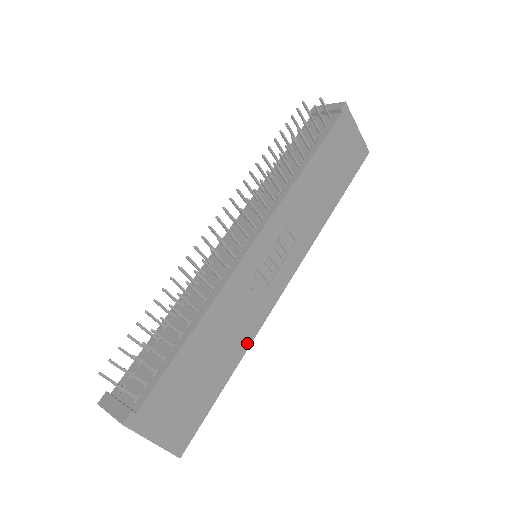
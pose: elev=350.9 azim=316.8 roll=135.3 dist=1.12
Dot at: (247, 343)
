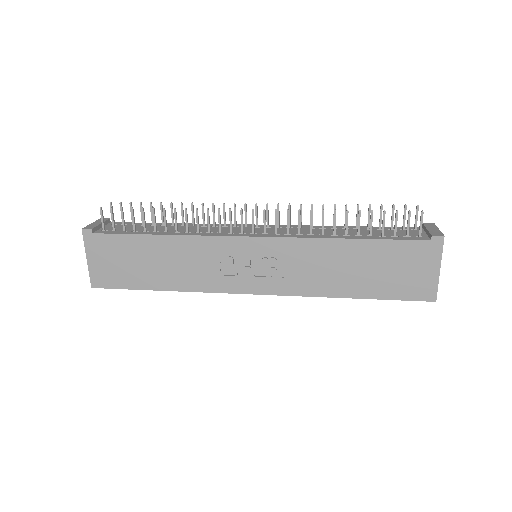
Dot at: (186, 288)
